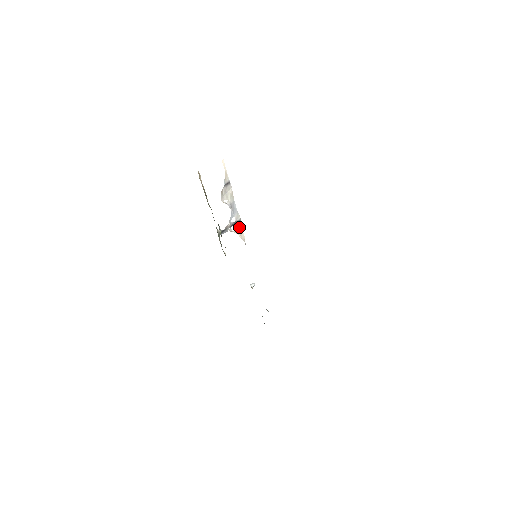
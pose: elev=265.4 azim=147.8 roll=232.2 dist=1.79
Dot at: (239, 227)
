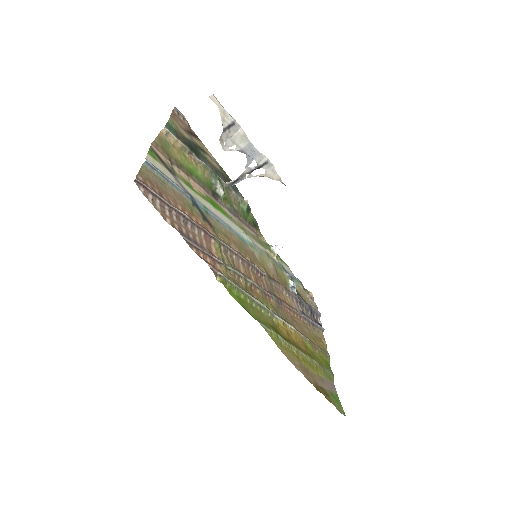
Dot at: (267, 168)
